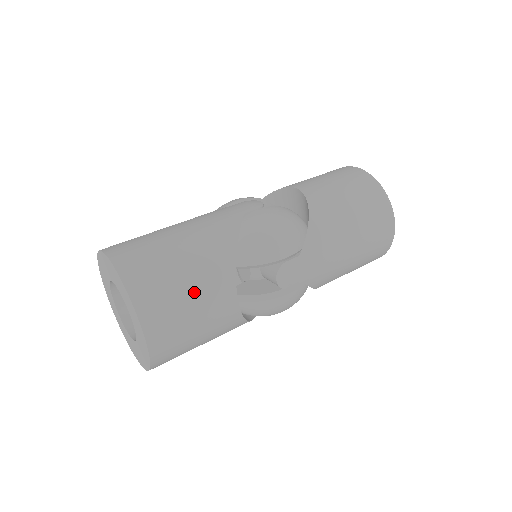
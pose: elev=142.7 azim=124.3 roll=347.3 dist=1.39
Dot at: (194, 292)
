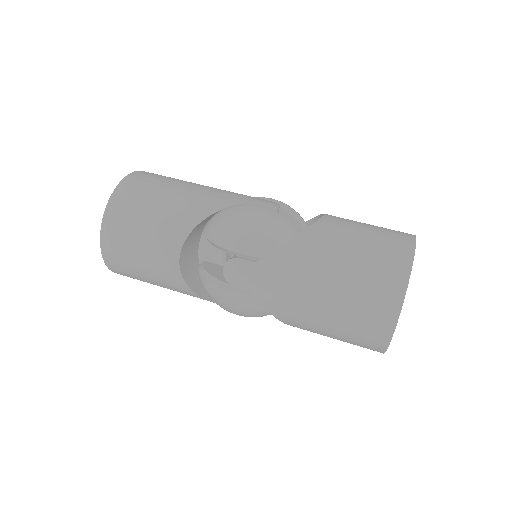
Dot at: (149, 225)
